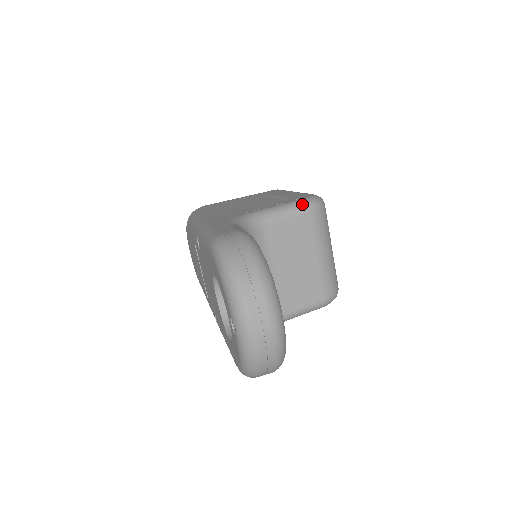
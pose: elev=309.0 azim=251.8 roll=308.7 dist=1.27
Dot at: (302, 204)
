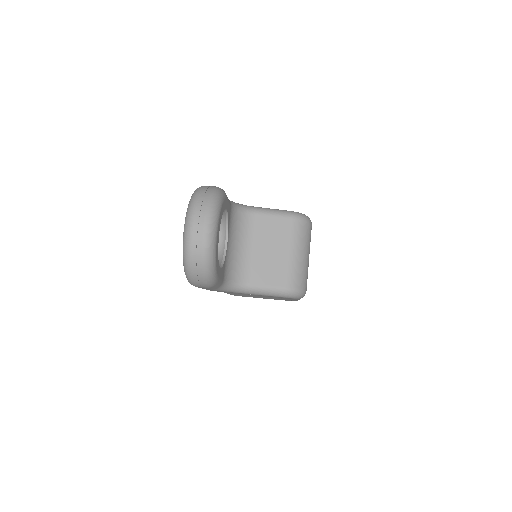
Dot at: (289, 212)
